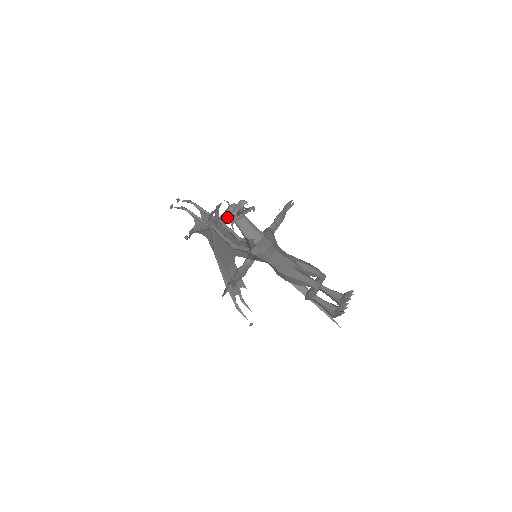
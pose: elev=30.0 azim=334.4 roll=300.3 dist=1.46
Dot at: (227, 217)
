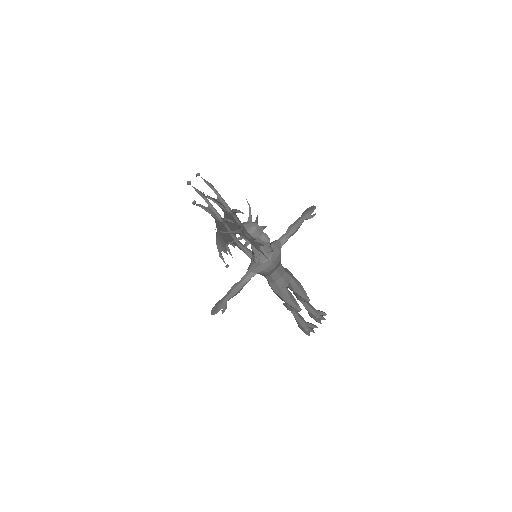
Dot at: (243, 237)
